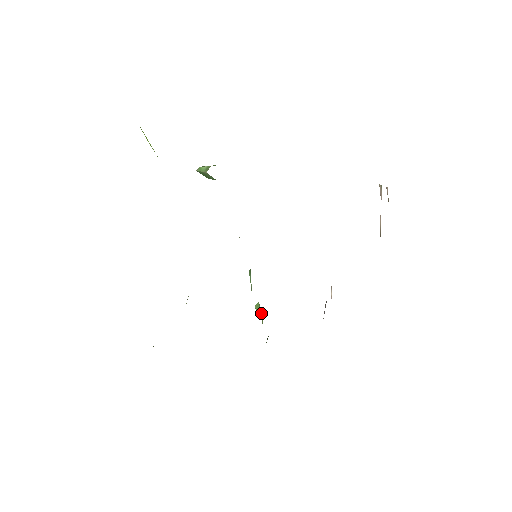
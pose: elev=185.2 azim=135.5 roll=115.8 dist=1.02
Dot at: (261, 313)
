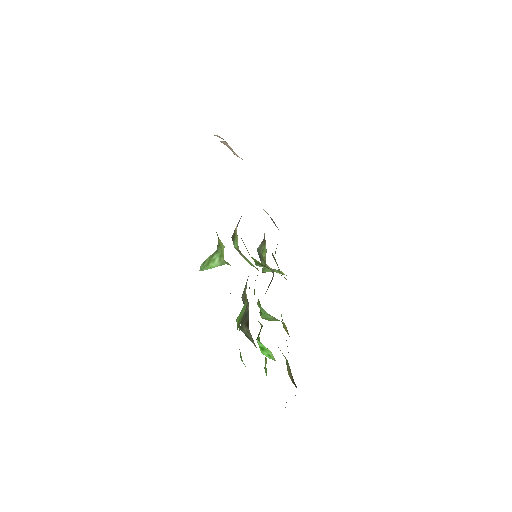
Dot at: occluded
